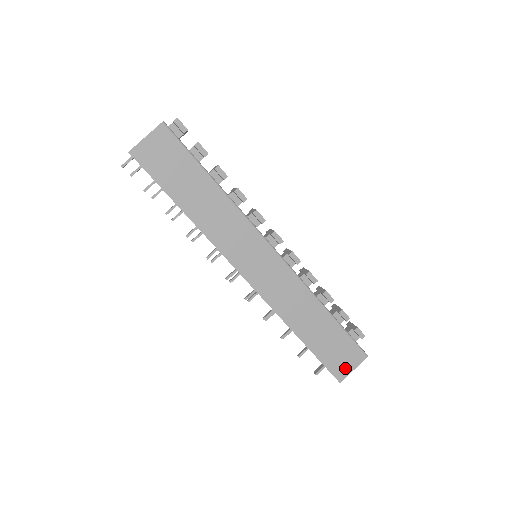
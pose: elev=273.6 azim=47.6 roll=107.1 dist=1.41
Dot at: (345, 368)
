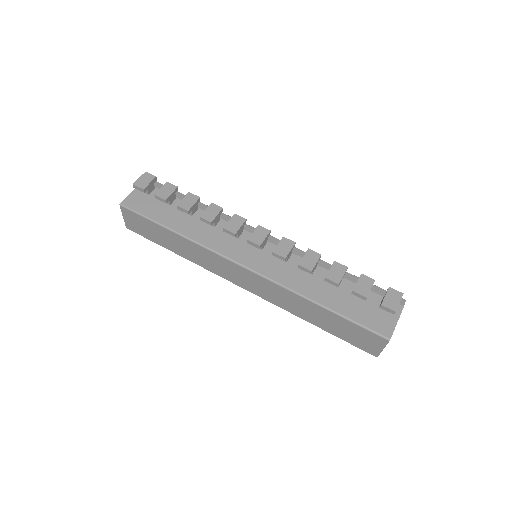
Dot at: (373, 348)
